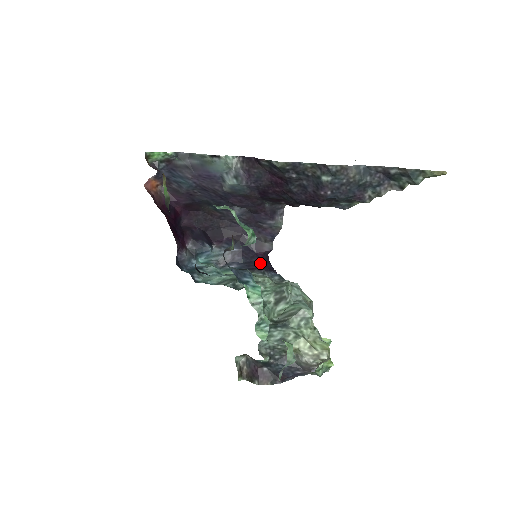
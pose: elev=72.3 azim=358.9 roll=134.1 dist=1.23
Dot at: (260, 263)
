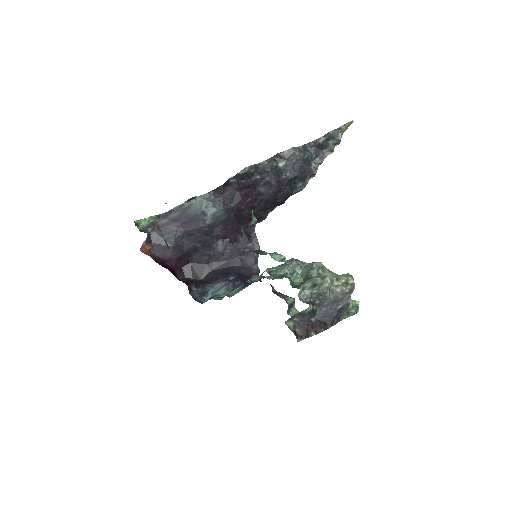
Dot at: occluded
